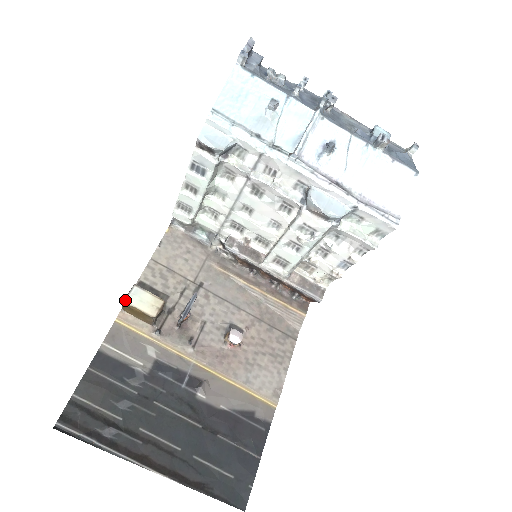
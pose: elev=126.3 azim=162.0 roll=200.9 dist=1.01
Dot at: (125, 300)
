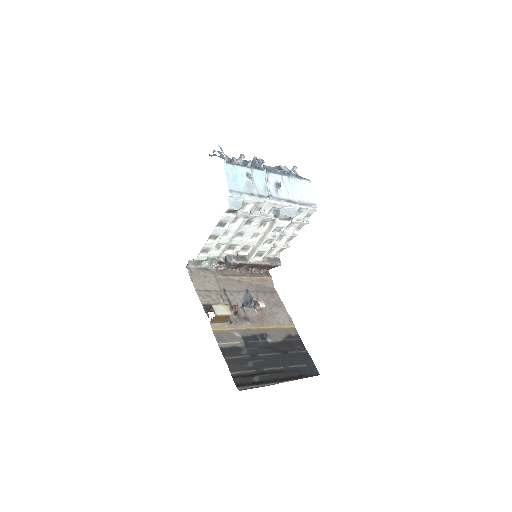
Dot at: (216, 314)
